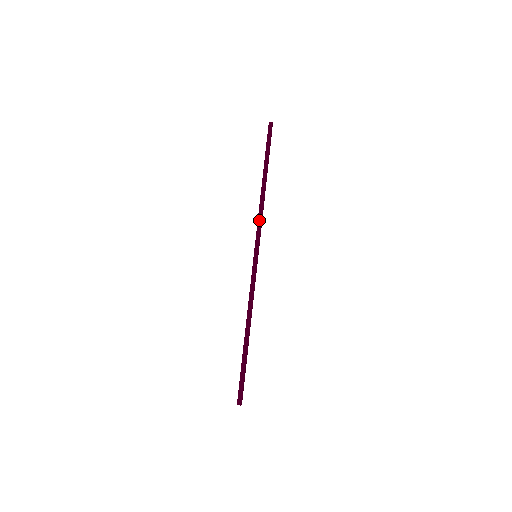
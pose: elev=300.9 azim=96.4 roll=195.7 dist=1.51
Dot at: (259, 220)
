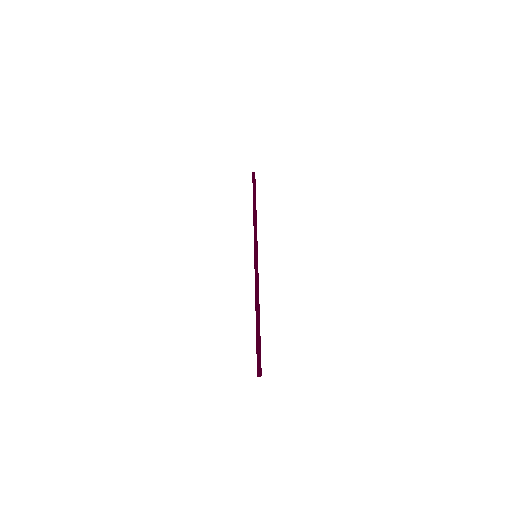
Dot at: (255, 229)
